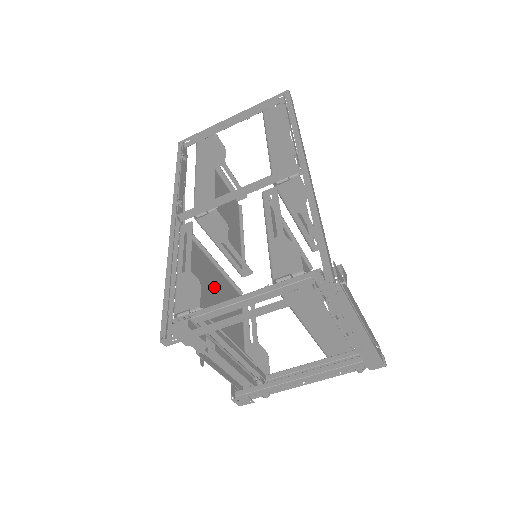
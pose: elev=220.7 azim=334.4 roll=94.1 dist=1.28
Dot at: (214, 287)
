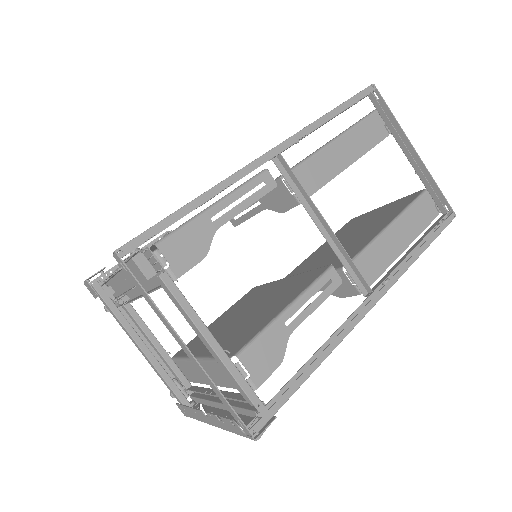
Dot at: occluded
